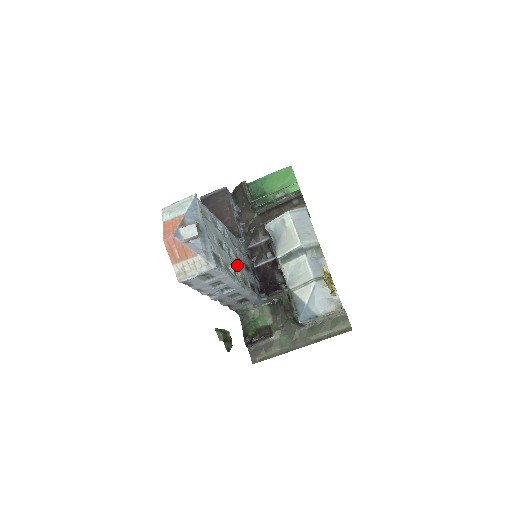
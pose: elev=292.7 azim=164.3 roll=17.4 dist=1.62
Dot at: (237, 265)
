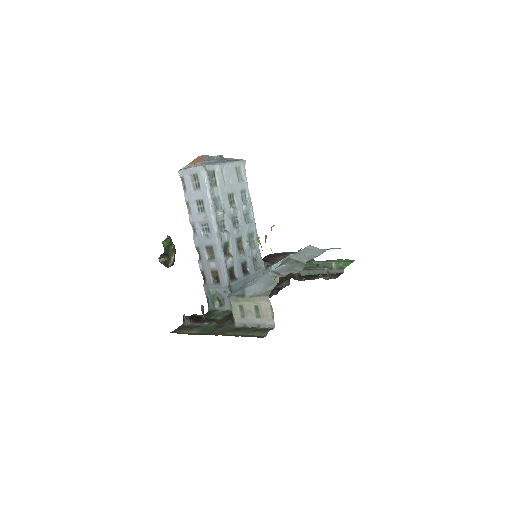
Dot at: (232, 232)
